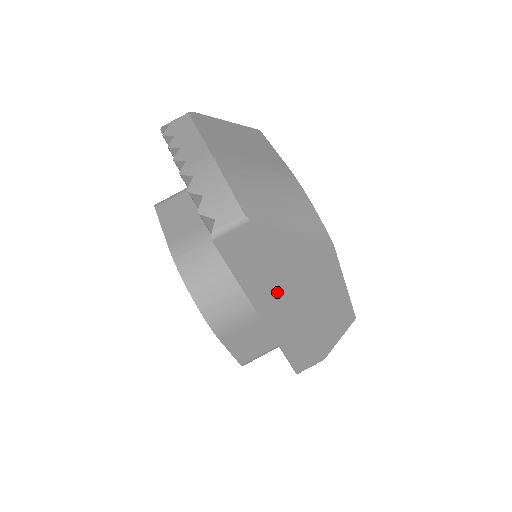
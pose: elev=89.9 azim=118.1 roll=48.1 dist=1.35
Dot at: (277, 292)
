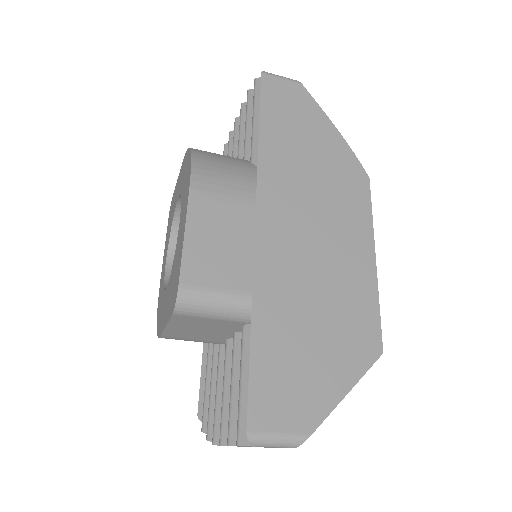
Dot at: occluded
